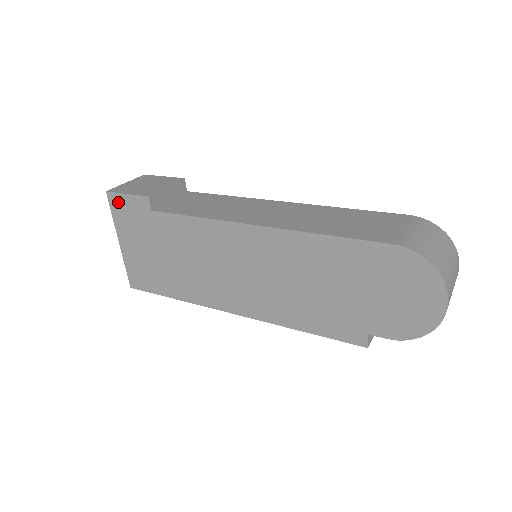
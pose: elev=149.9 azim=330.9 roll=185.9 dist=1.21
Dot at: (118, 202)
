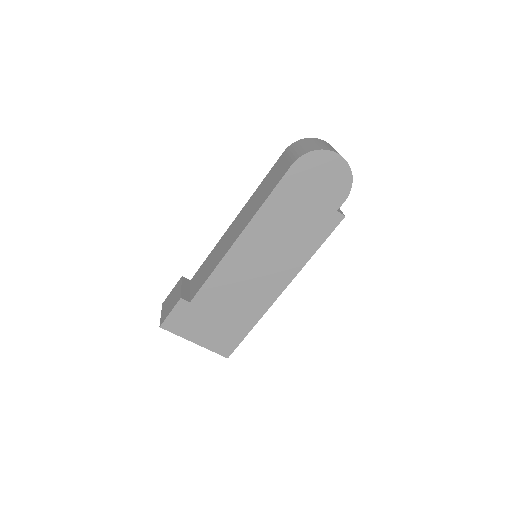
Dot at: (171, 323)
